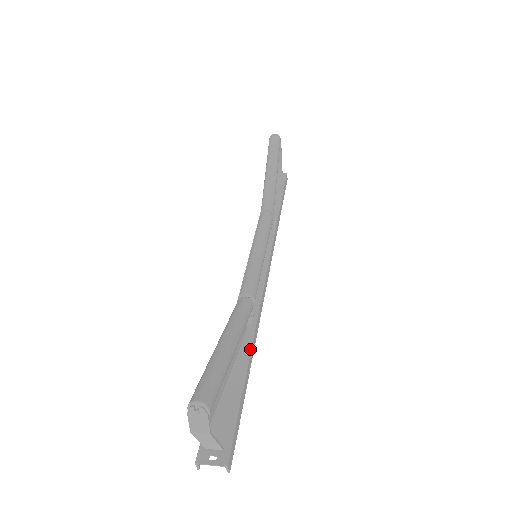
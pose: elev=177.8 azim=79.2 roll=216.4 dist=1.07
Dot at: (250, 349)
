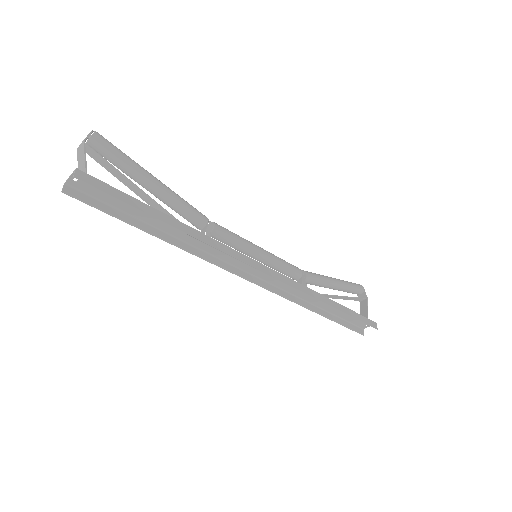
Dot at: (180, 222)
